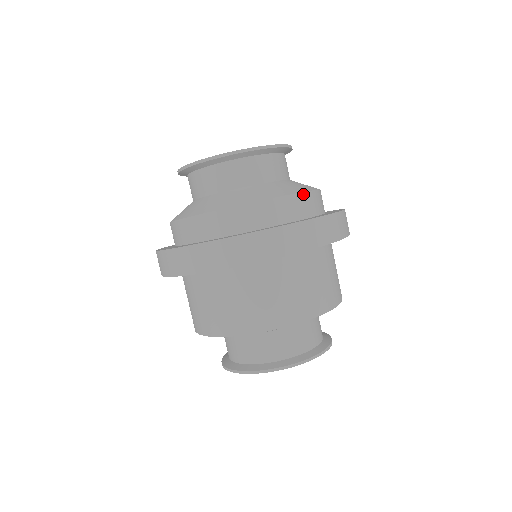
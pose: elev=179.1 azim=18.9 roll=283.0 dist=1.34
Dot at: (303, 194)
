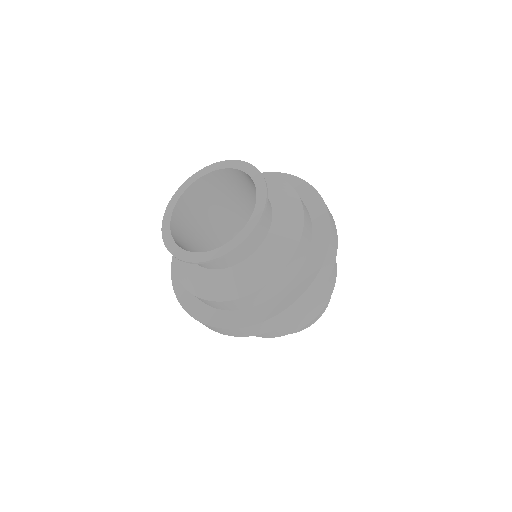
Dot at: (303, 205)
